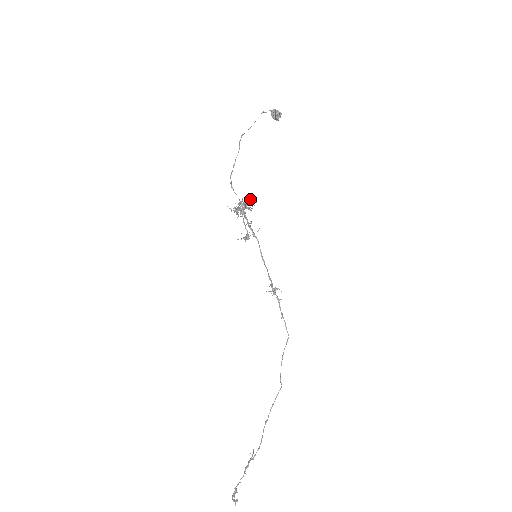
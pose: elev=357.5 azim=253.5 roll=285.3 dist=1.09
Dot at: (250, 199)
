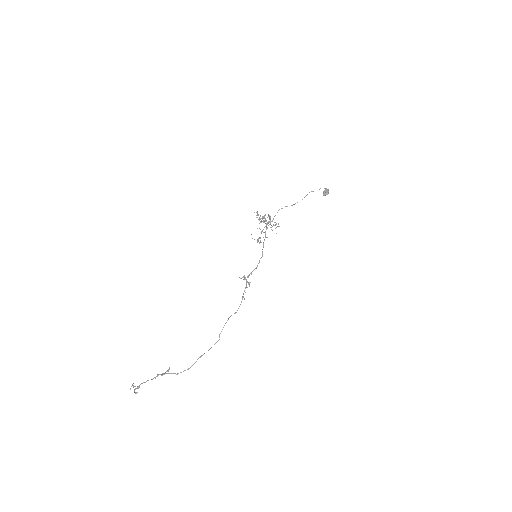
Dot at: occluded
